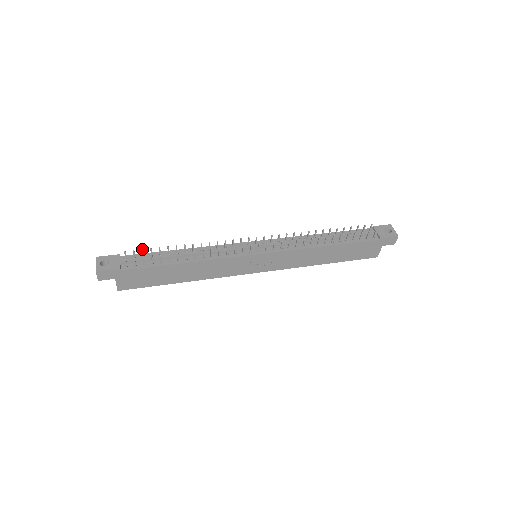
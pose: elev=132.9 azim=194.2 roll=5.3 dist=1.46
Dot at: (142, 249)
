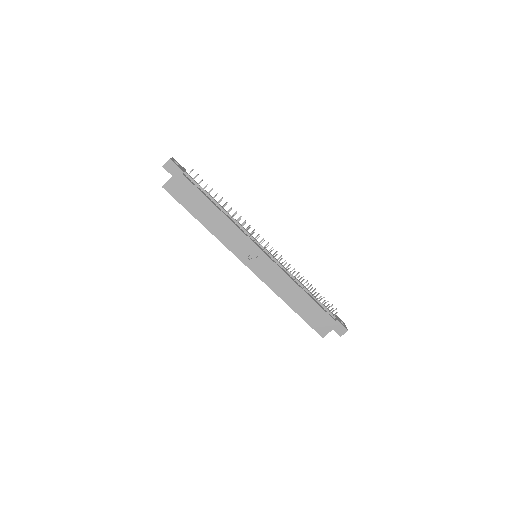
Dot at: occluded
